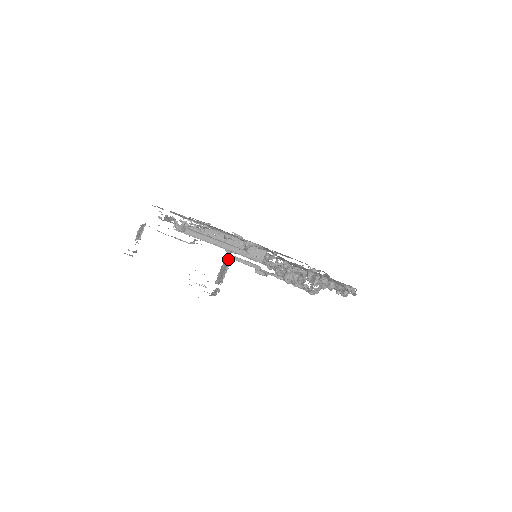
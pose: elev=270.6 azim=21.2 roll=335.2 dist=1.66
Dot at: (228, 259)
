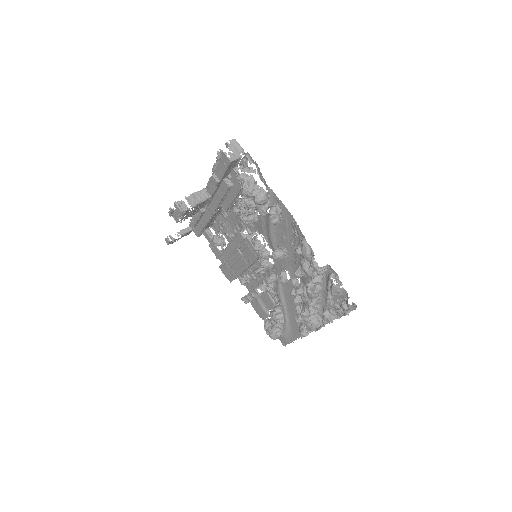
Dot at: (207, 194)
